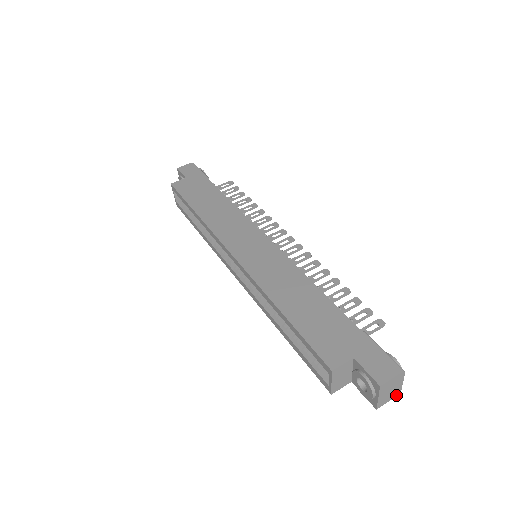
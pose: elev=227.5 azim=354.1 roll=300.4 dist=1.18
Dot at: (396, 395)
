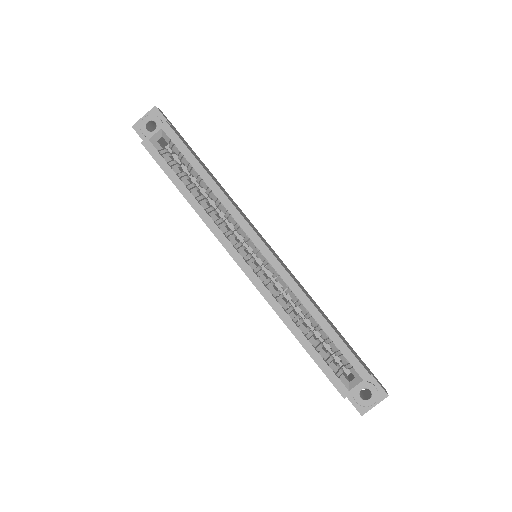
Dot at: occluded
